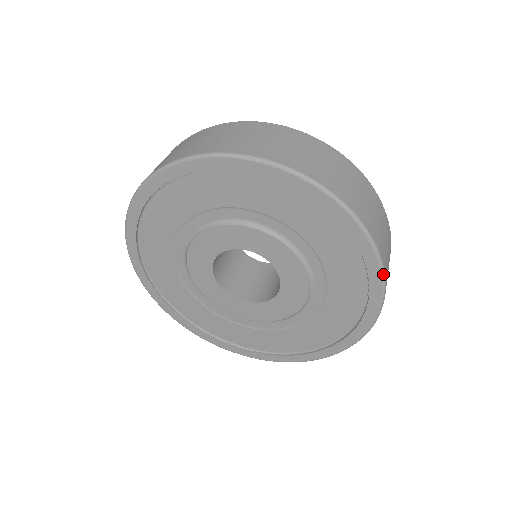
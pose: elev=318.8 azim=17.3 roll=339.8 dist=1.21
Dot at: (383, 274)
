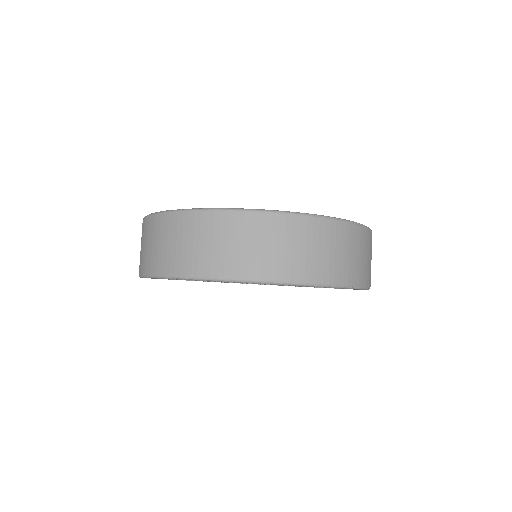
Dot at: (333, 287)
